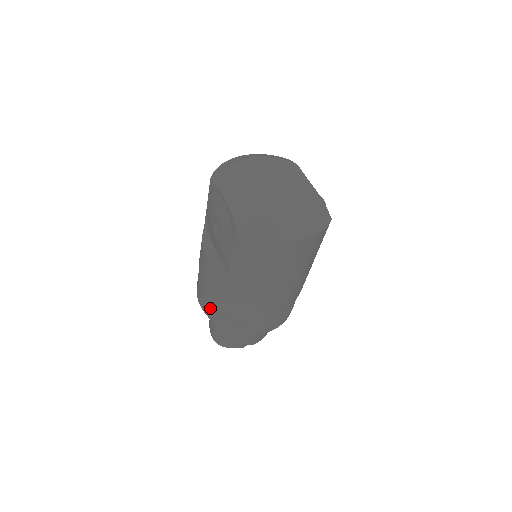
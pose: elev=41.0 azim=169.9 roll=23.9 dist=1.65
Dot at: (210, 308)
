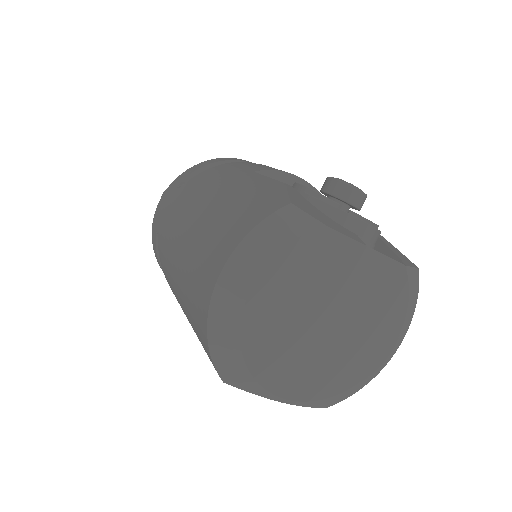
Dot at: occluded
